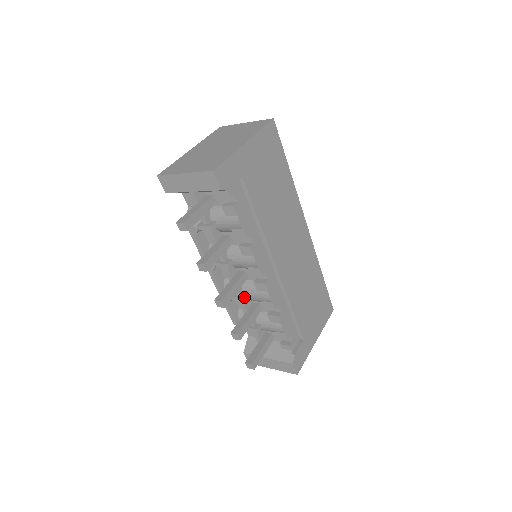
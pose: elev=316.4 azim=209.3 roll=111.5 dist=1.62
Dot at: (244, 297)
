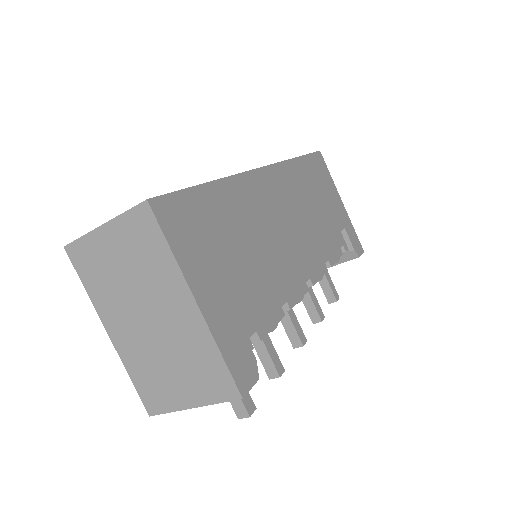
Dot at: occluded
